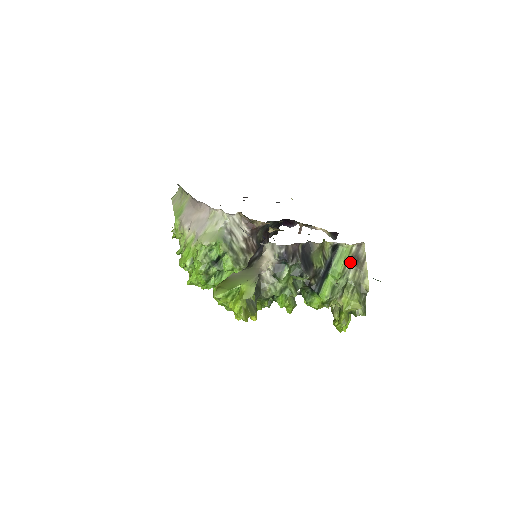
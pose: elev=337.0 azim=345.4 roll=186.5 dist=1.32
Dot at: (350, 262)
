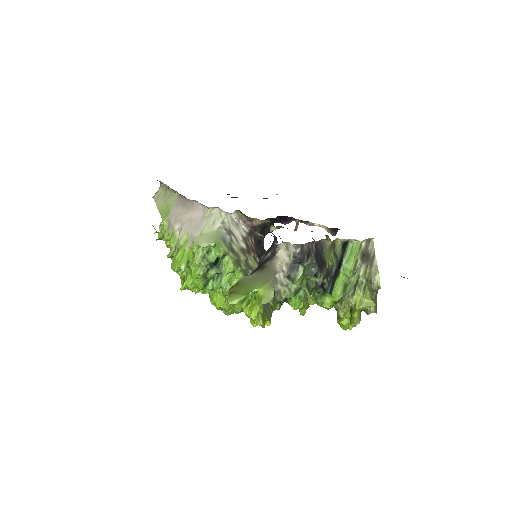
Dot at: (360, 259)
